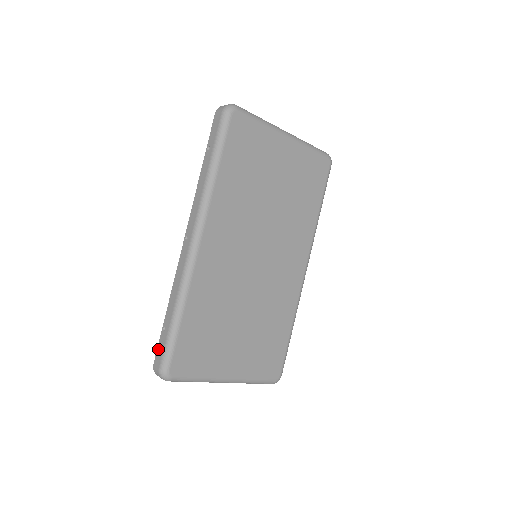
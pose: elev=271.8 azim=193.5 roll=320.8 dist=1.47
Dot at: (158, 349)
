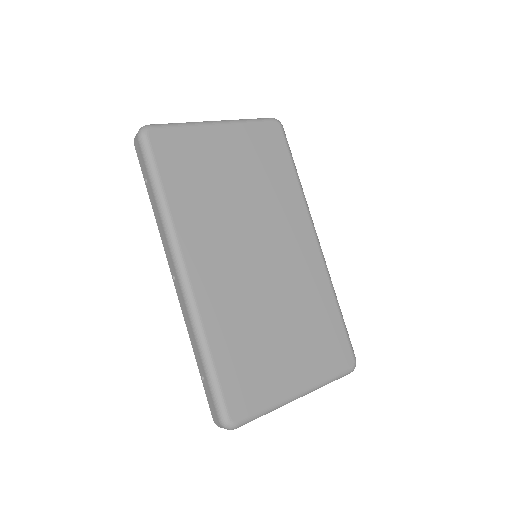
Dot at: (208, 402)
